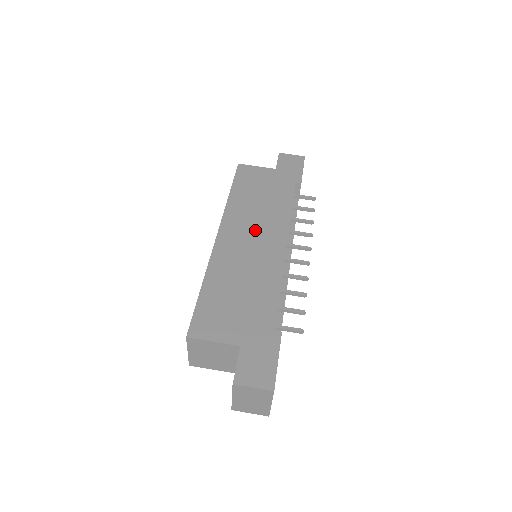
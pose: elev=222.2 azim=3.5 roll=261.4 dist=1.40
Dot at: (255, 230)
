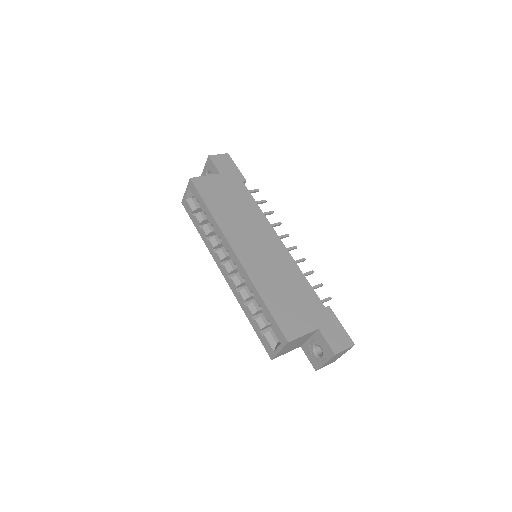
Dot at: (254, 237)
